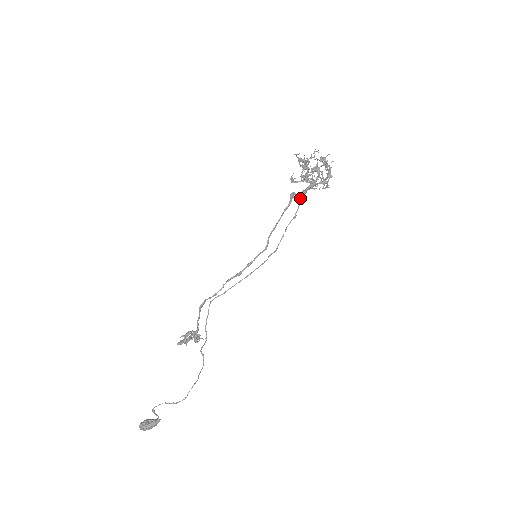
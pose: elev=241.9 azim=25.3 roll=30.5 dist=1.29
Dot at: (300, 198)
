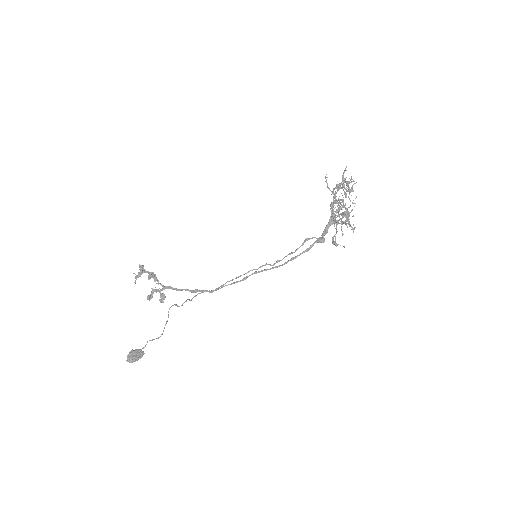
Dot at: (322, 237)
